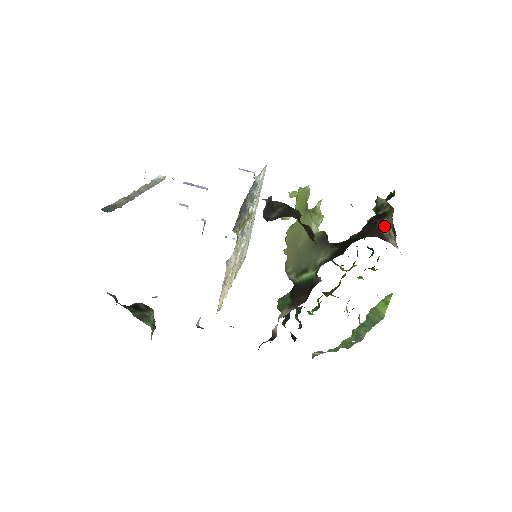
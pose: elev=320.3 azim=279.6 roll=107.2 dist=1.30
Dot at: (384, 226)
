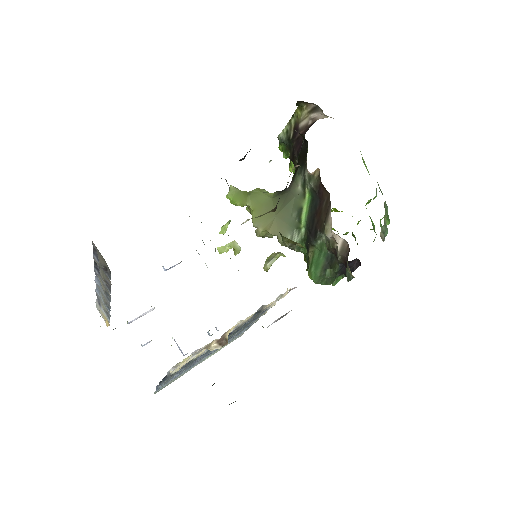
Dot at: (304, 126)
